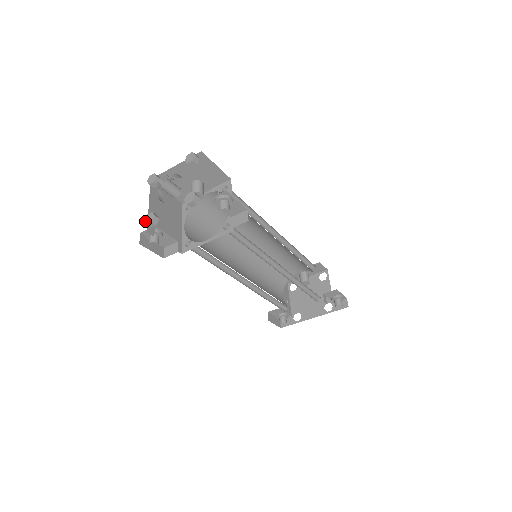
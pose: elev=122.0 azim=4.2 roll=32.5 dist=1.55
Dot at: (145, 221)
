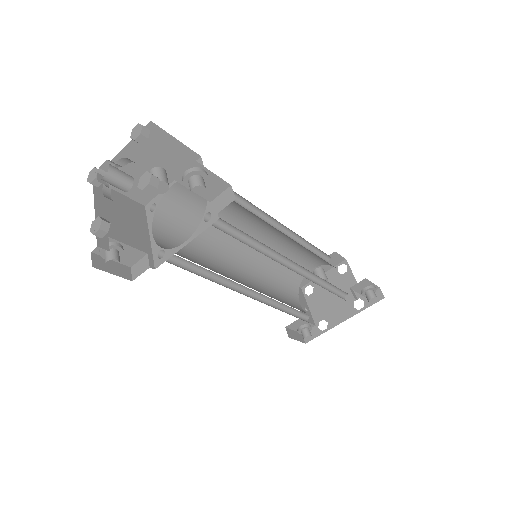
Dot at: (91, 231)
